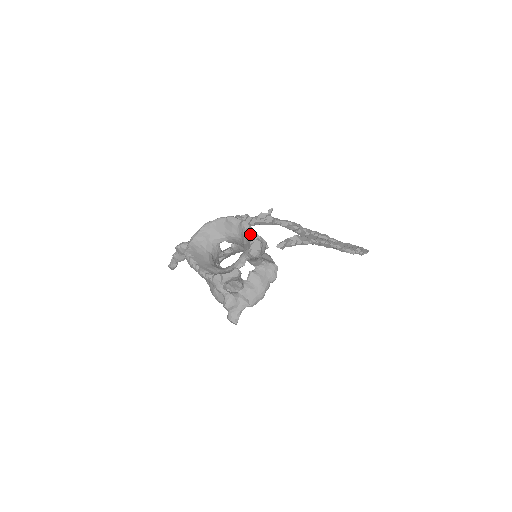
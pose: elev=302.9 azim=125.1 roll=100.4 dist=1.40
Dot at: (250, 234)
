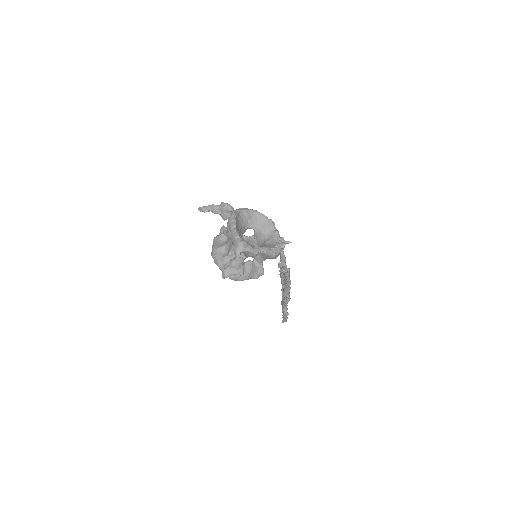
Dot at: (277, 241)
